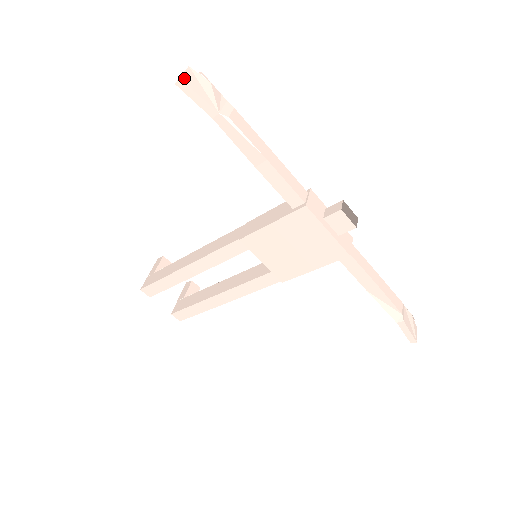
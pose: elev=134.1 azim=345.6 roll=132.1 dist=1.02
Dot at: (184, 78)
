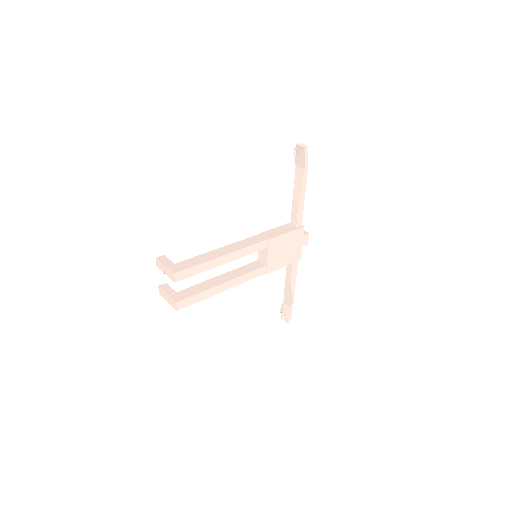
Dot at: (306, 147)
